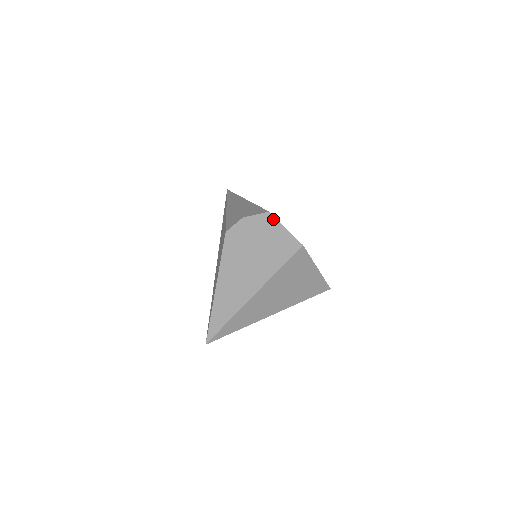
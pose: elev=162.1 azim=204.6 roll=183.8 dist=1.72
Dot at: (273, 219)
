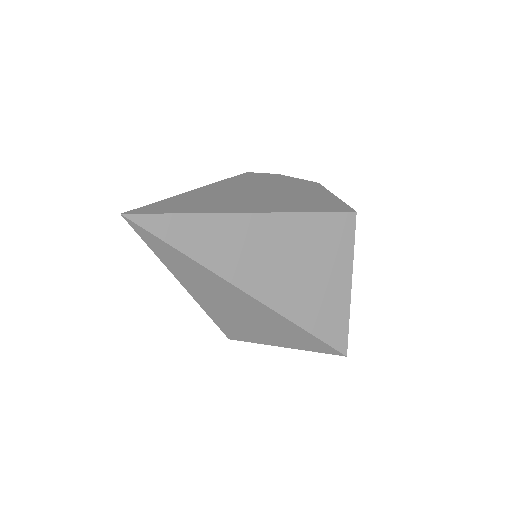
Dot at: (321, 187)
